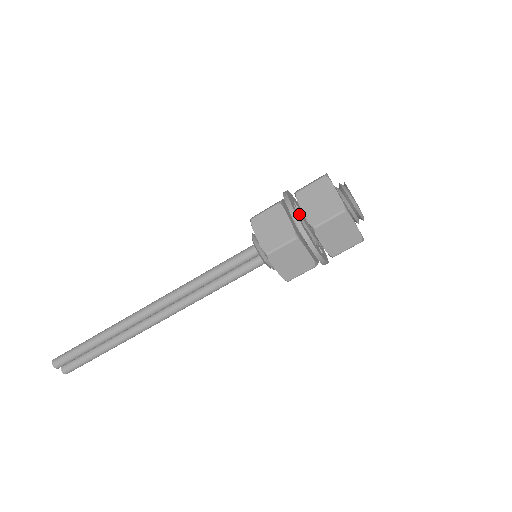
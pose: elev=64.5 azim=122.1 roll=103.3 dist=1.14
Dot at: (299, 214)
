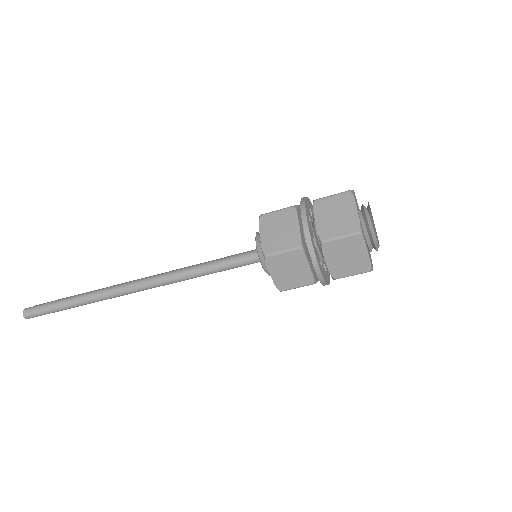
Dot at: (316, 243)
